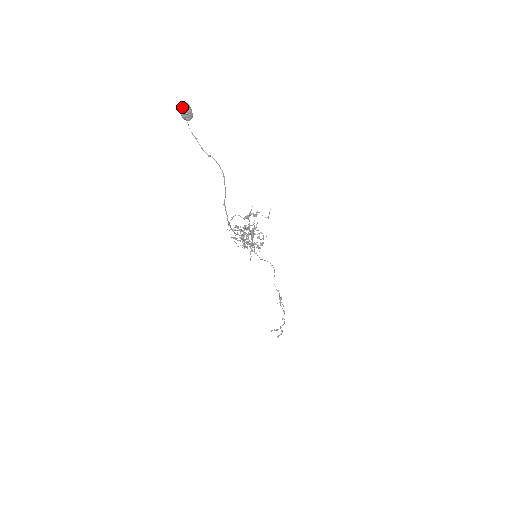
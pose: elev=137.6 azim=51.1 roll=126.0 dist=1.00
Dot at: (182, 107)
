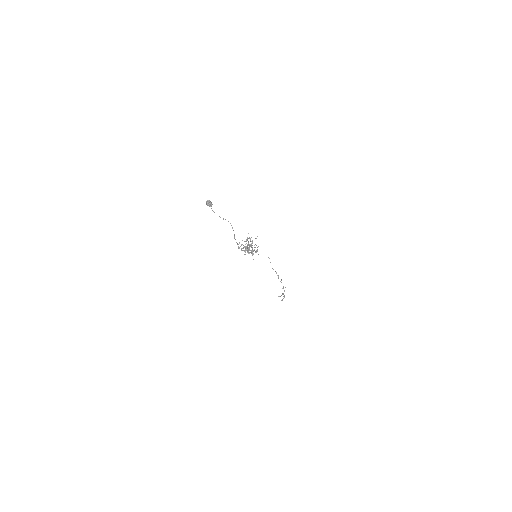
Dot at: (207, 203)
